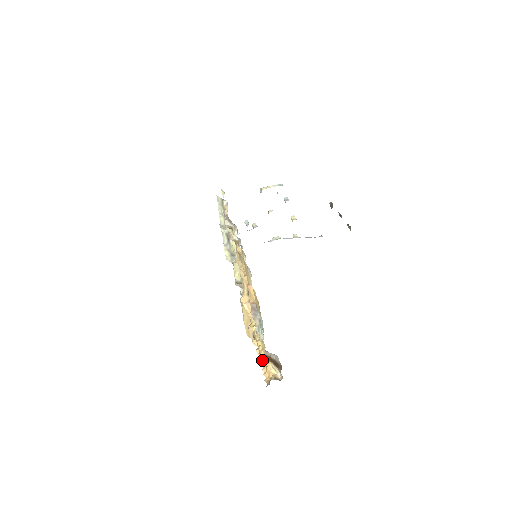
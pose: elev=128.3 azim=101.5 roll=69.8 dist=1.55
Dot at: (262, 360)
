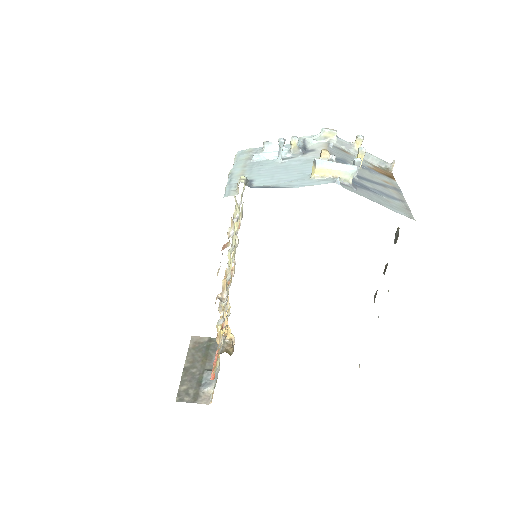
Dot at: (227, 317)
